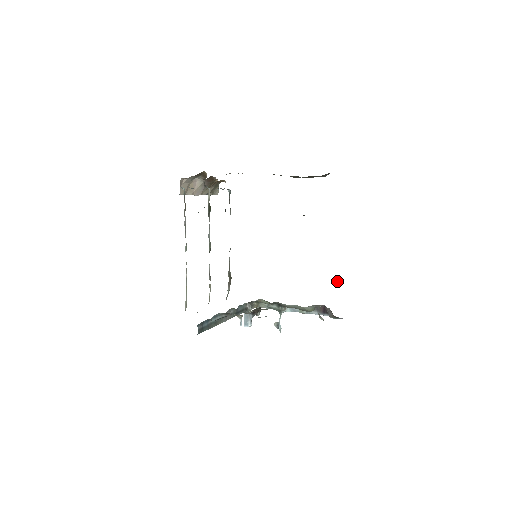
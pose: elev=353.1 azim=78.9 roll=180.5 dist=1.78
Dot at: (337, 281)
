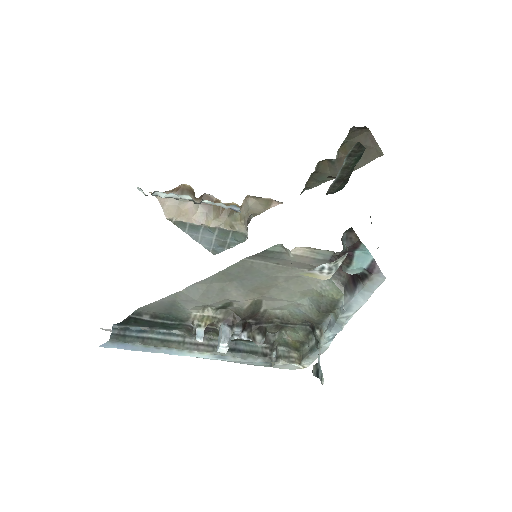
Dot at: occluded
